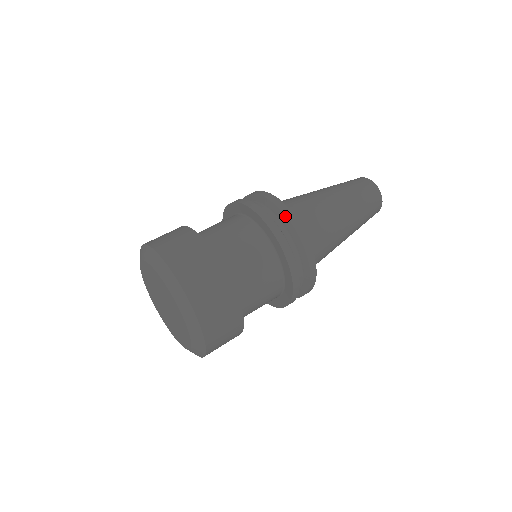
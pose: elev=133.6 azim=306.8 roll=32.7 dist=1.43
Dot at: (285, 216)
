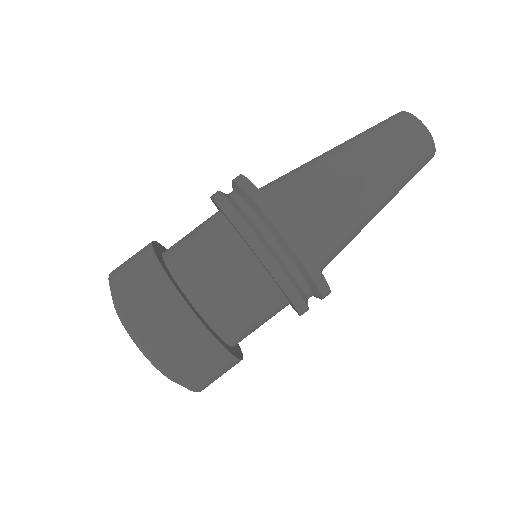
Dot at: (308, 274)
